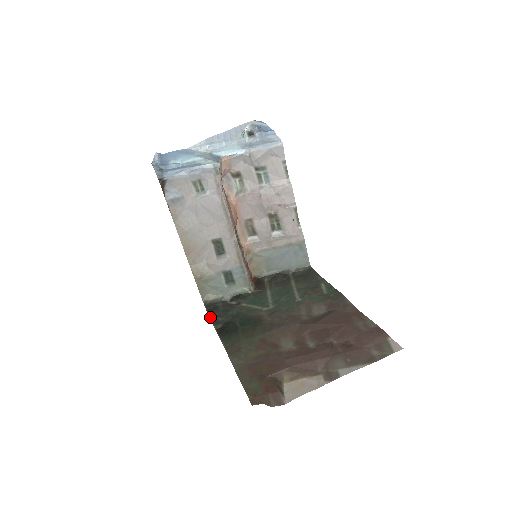
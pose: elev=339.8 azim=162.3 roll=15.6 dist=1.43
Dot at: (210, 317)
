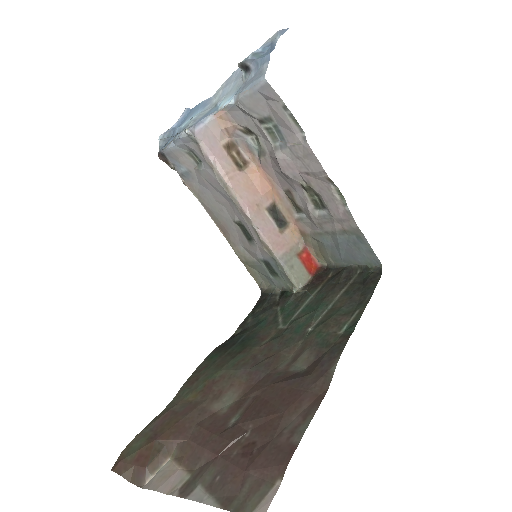
Dot at: (250, 313)
